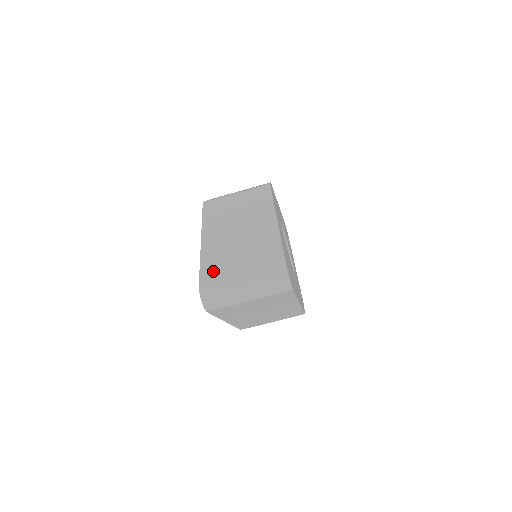
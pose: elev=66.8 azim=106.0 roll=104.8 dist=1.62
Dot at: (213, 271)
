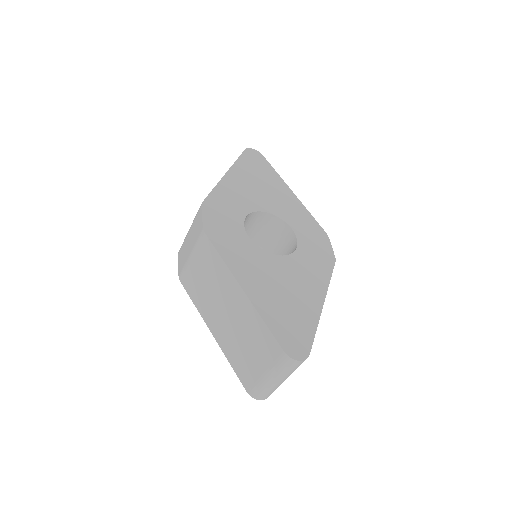
Dot at: (244, 374)
